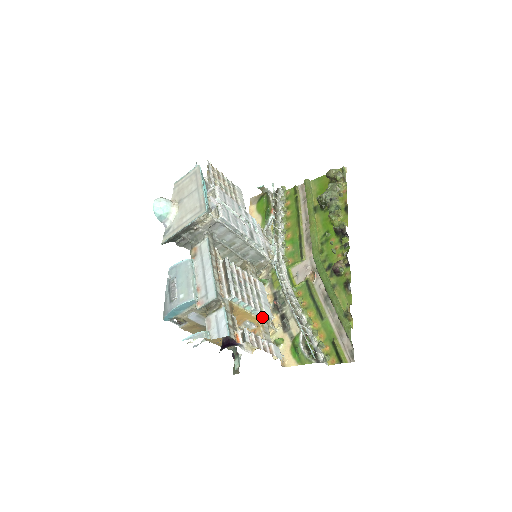
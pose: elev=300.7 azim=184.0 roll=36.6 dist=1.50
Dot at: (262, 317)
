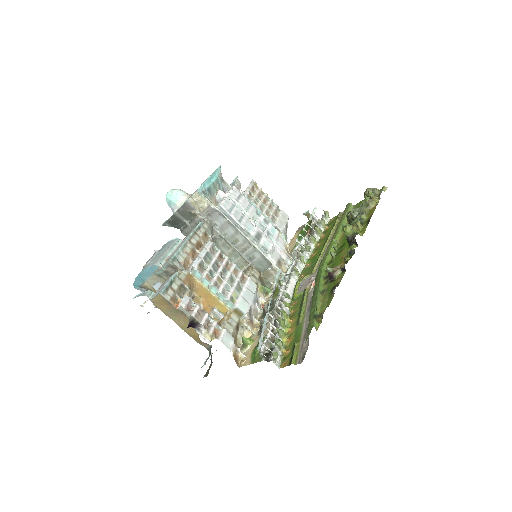
Dot at: (232, 308)
